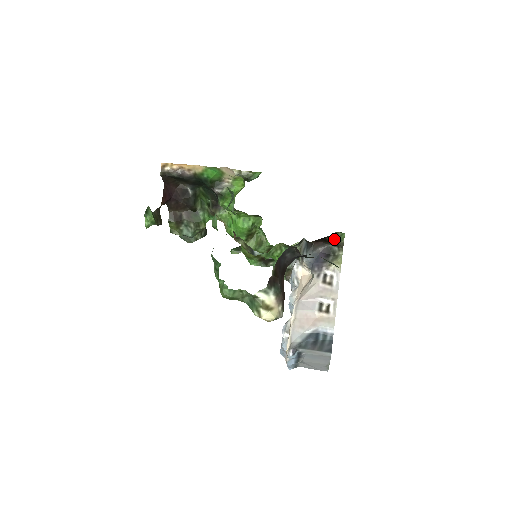
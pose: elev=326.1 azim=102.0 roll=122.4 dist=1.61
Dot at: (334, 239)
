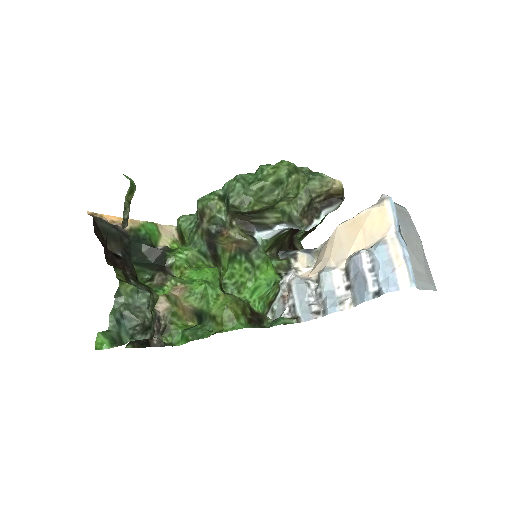
Dot at: (299, 243)
